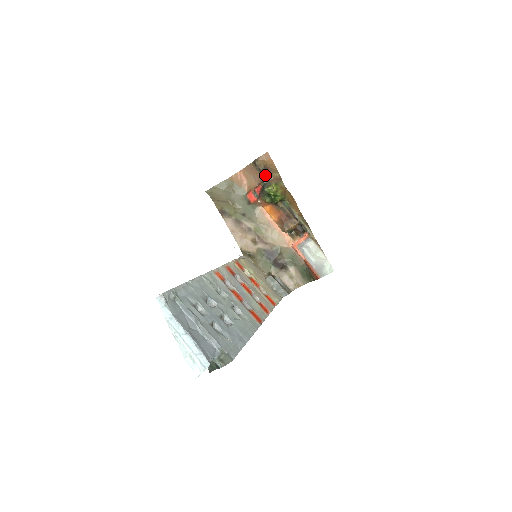
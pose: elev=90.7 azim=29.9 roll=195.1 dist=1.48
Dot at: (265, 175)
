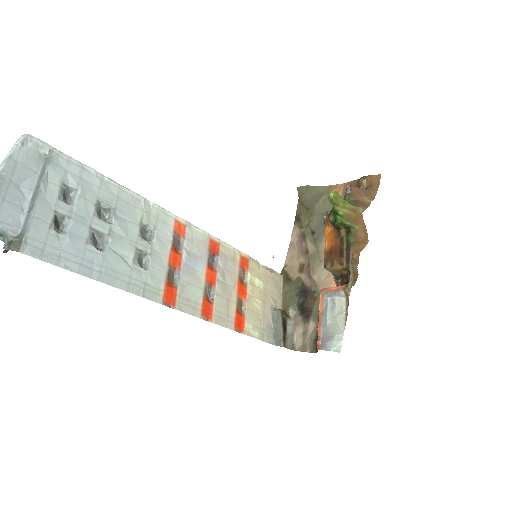
Dot at: (352, 191)
